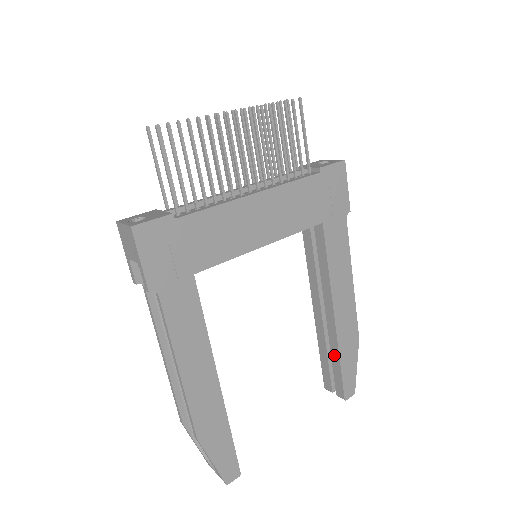
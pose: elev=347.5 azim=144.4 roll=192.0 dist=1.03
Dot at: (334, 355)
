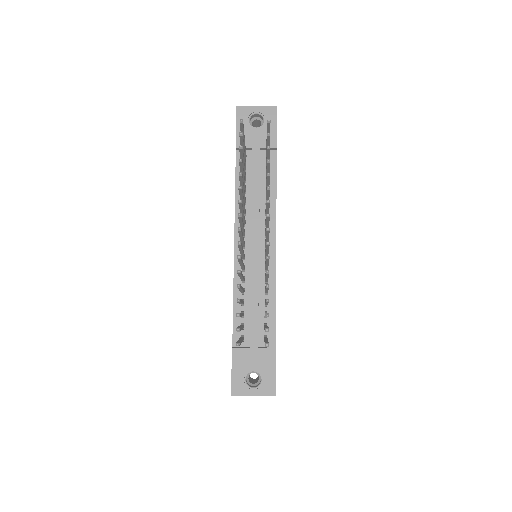
Dot at: occluded
